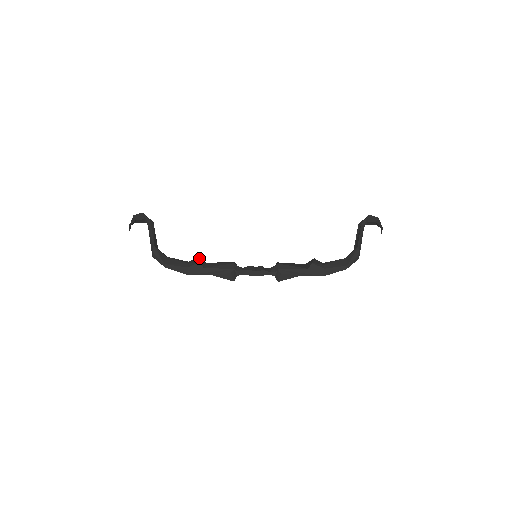
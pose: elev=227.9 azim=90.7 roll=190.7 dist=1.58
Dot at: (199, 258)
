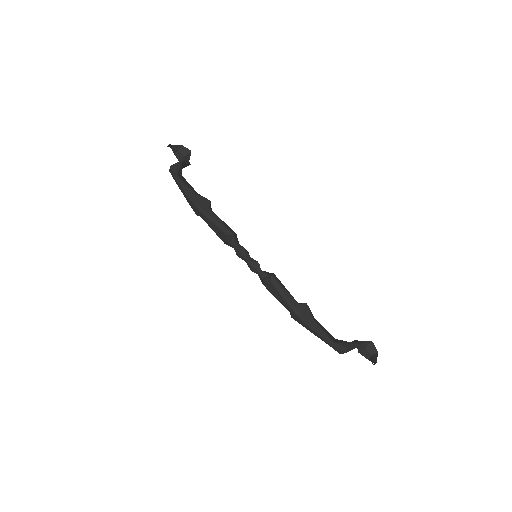
Dot at: occluded
